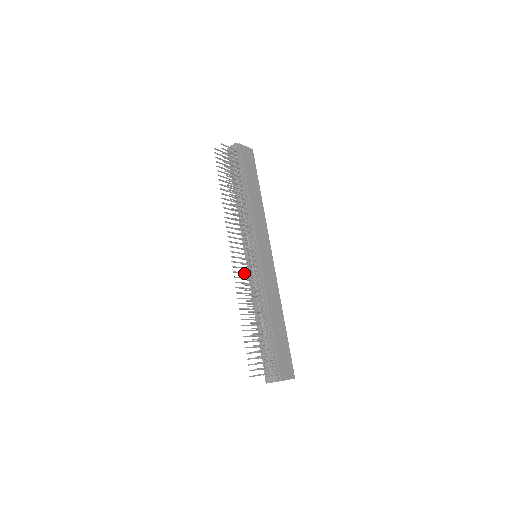
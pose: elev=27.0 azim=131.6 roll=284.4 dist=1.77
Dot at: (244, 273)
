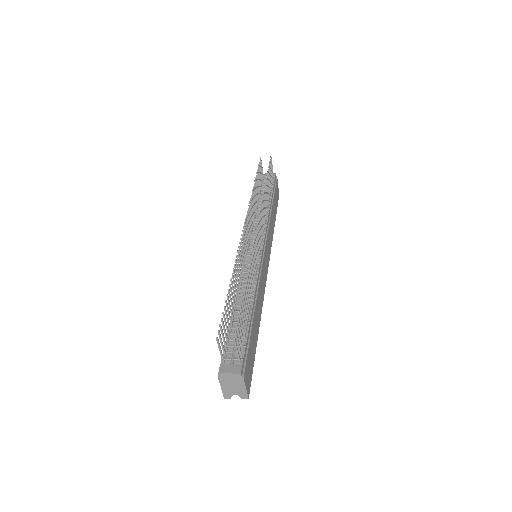
Dot at: (244, 253)
